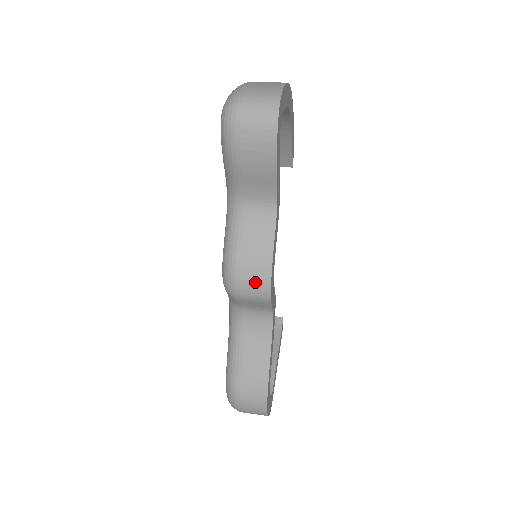
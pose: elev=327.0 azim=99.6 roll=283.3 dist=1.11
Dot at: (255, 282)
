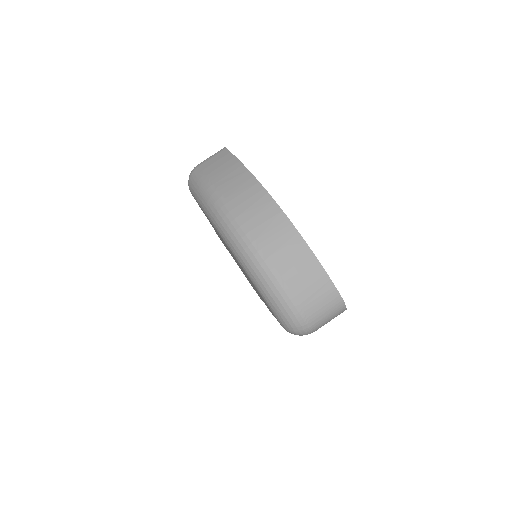
Dot at: occluded
